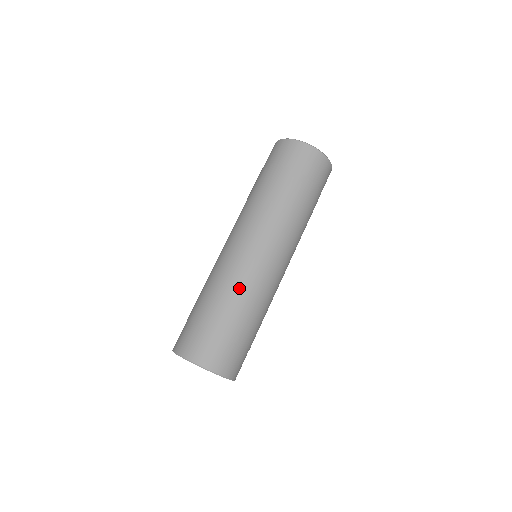
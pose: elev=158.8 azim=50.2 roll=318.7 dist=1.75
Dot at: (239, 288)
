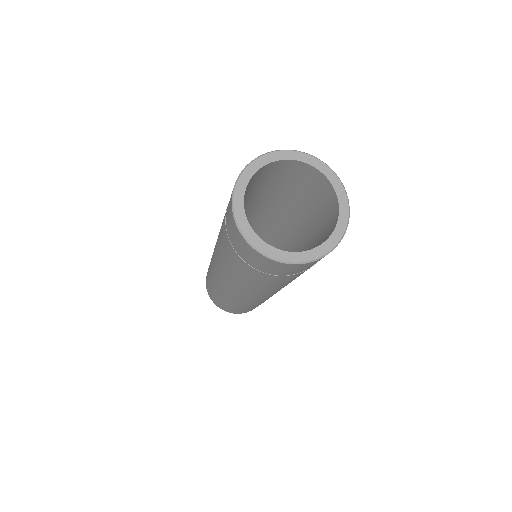
Dot at: occluded
